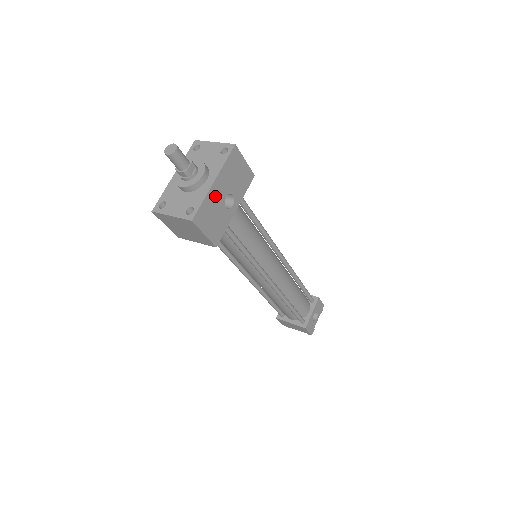
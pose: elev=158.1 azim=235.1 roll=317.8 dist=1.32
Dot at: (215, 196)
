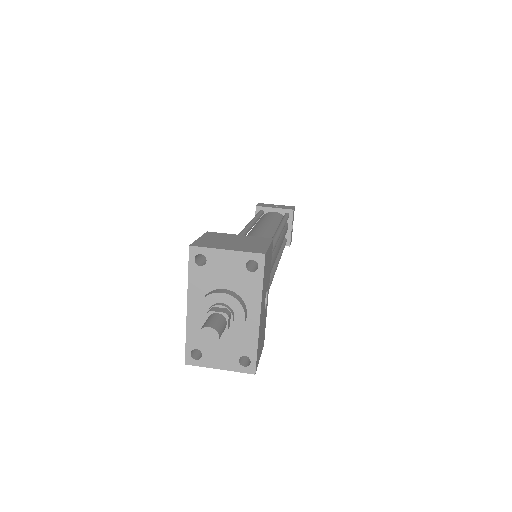
Dot at: (261, 322)
